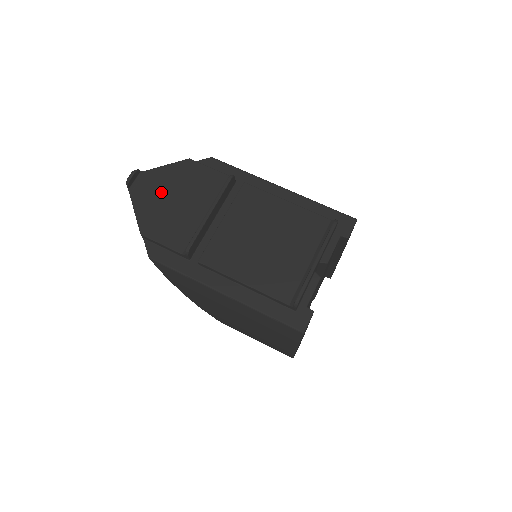
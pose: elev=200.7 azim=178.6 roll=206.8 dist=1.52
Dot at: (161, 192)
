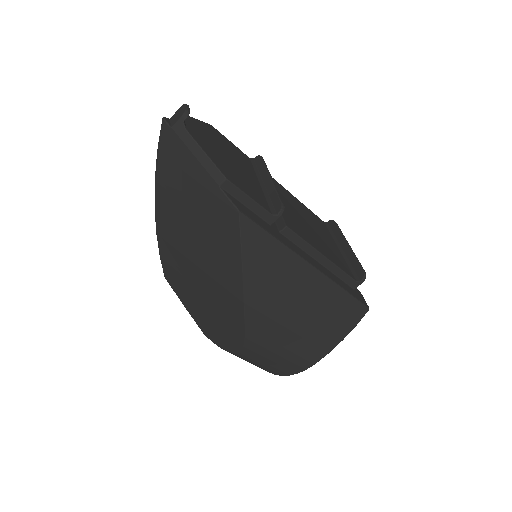
Dot at: (213, 143)
